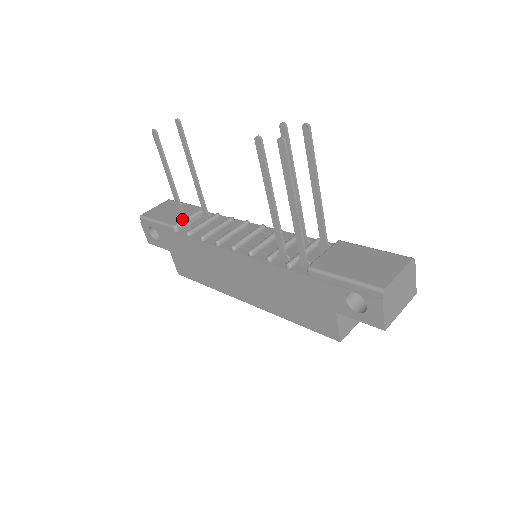
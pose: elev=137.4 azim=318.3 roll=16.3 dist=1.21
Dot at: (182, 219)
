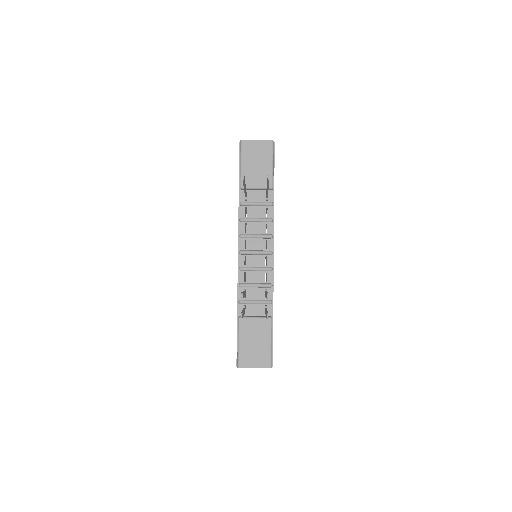
Dot at: occluded
